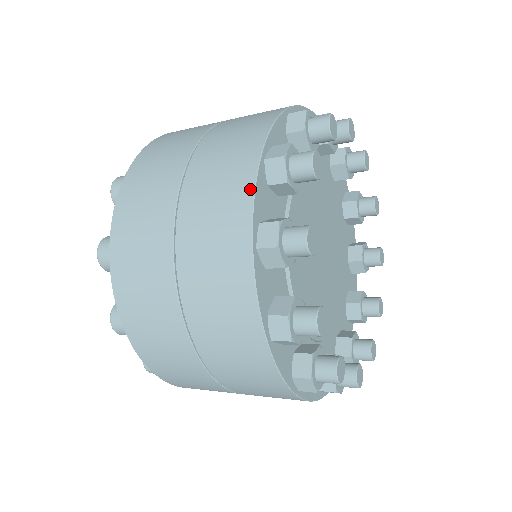
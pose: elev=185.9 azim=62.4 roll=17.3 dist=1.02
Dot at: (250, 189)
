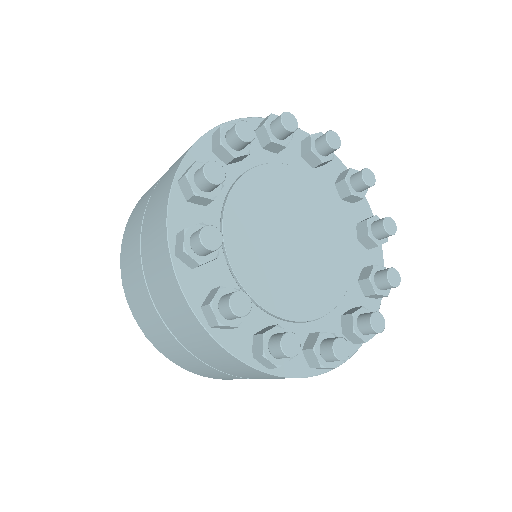
Dot at: (190, 147)
